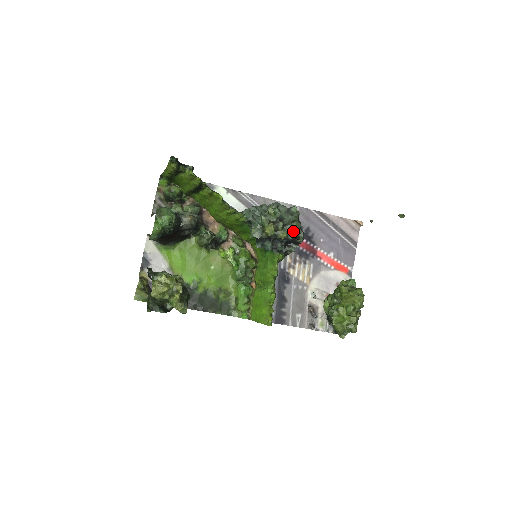
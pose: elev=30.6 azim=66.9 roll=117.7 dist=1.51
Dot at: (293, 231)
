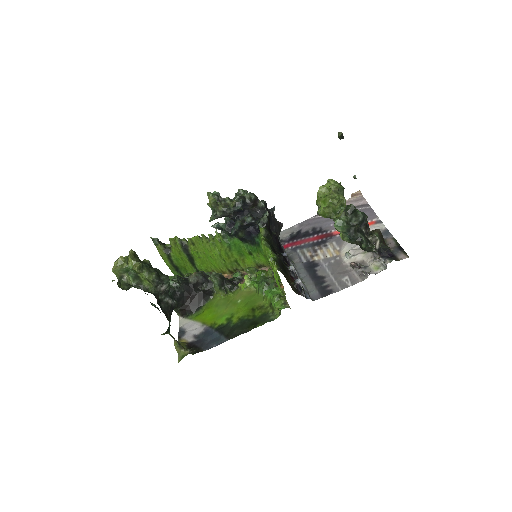
Dot at: (241, 197)
